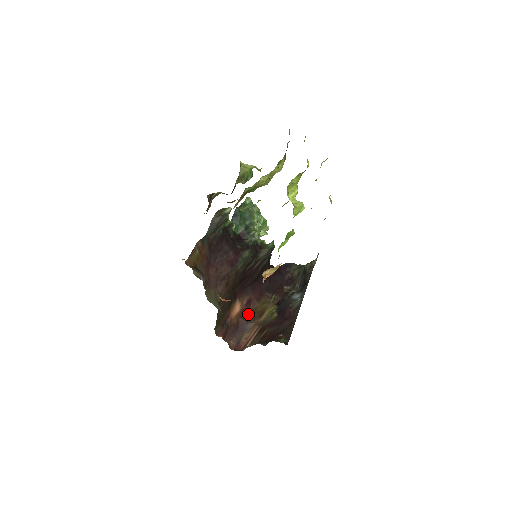
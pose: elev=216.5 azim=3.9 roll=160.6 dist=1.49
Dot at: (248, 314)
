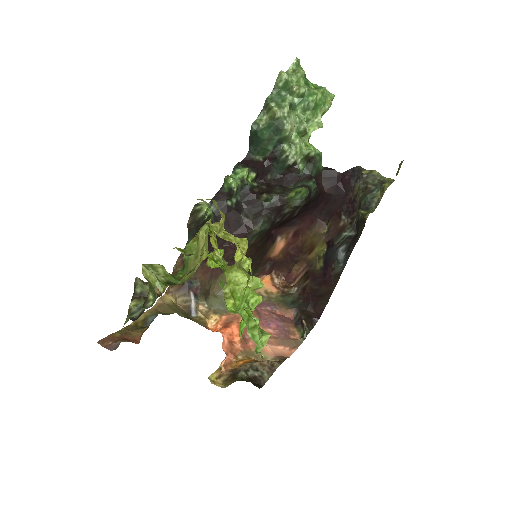
Dot at: (296, 246)
